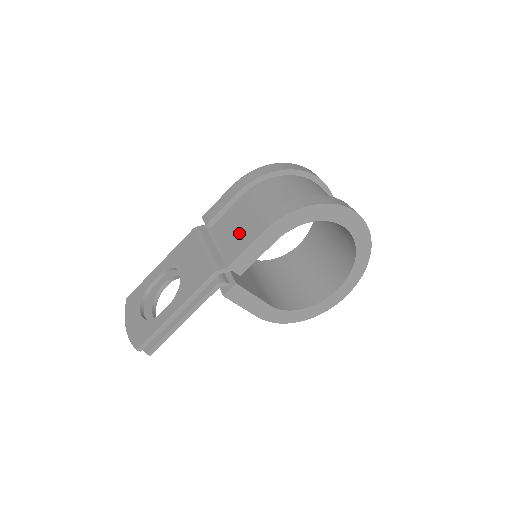
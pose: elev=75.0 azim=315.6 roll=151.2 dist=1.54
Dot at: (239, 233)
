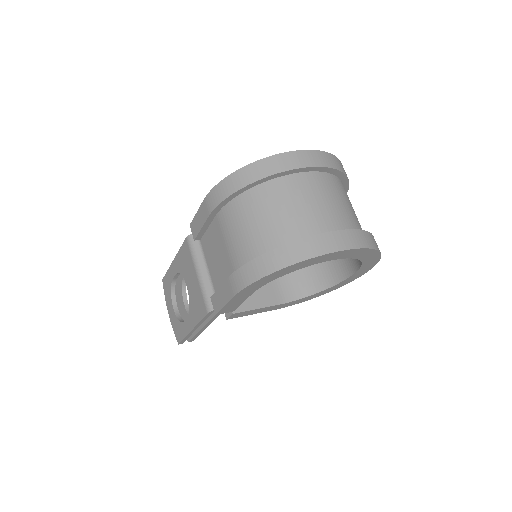
Dot at: (220, 270)
